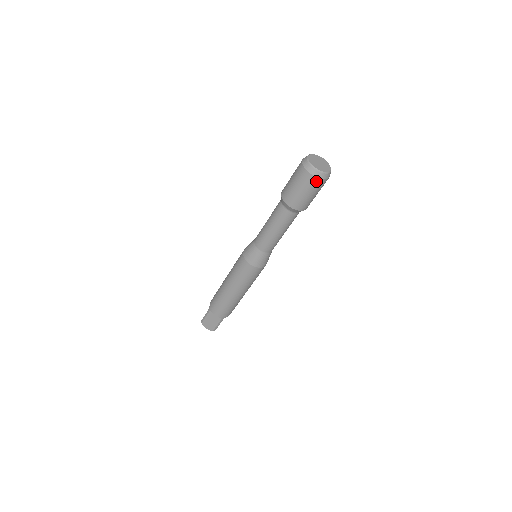
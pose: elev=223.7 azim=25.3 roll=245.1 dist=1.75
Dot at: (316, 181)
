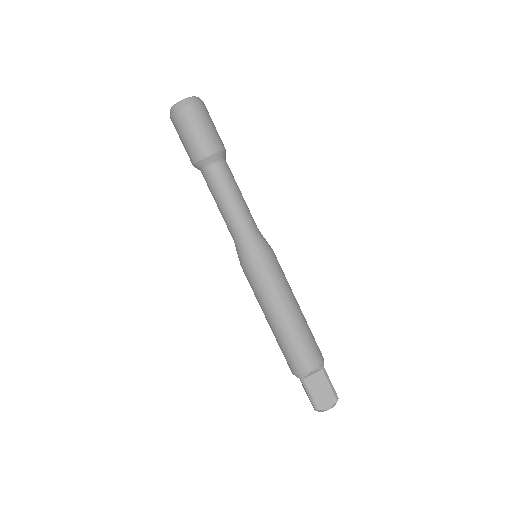
Dot at: (174, 120)
